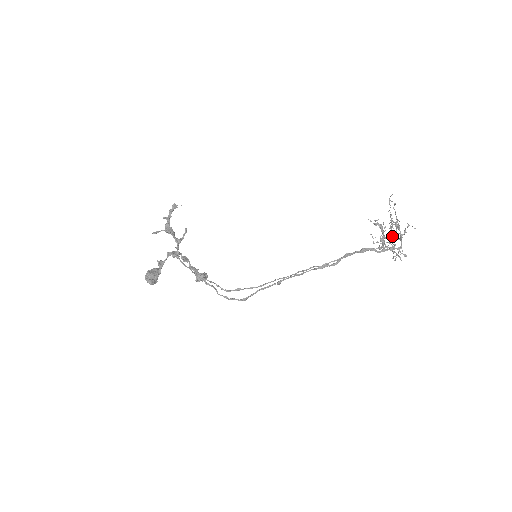
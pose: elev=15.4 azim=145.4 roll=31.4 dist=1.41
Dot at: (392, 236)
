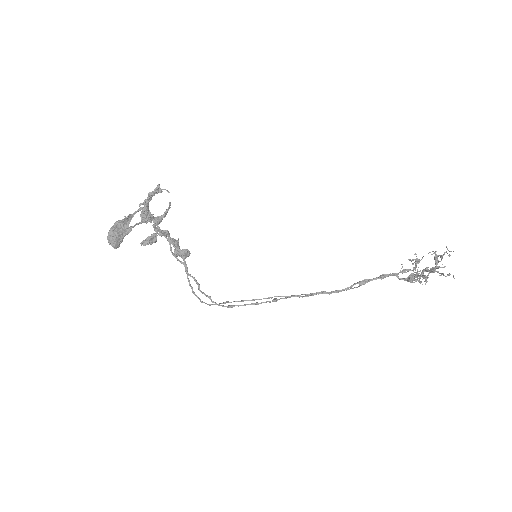
Dot at: (424, 271)
